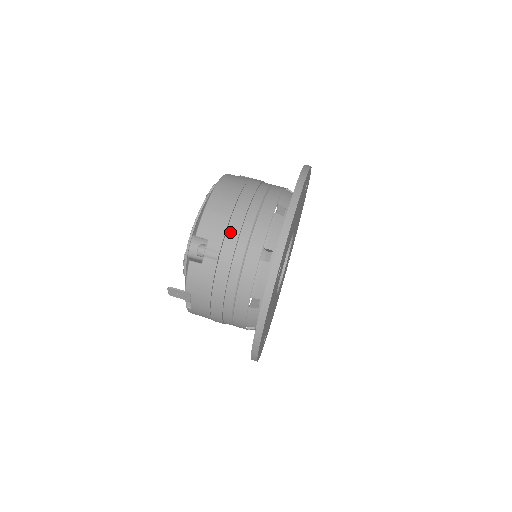
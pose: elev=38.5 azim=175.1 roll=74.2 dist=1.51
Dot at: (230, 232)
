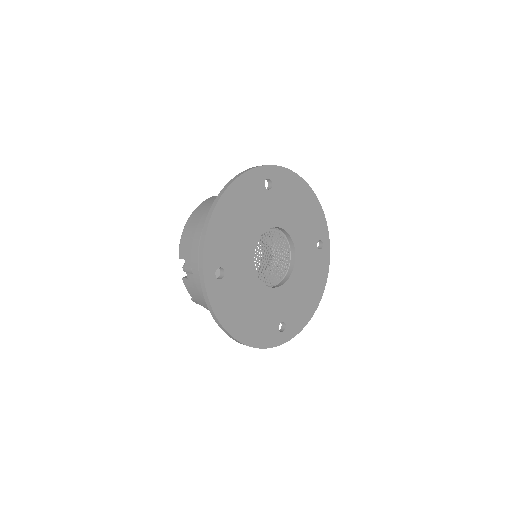
Dot at: (193, 250)
